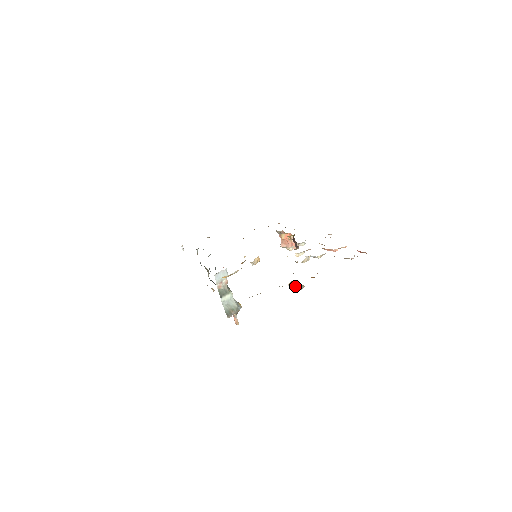
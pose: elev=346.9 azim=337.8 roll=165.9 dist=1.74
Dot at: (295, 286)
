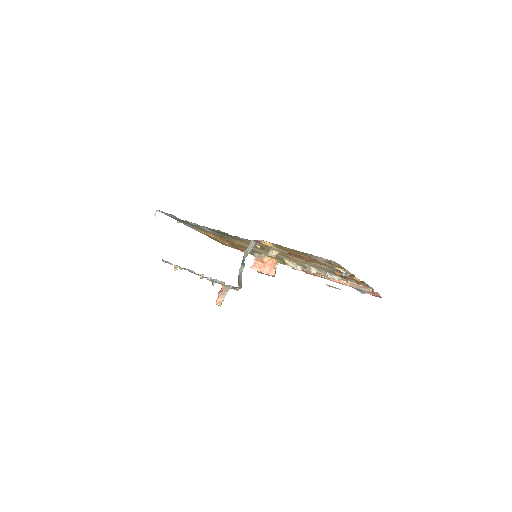
Dot at: occluded
